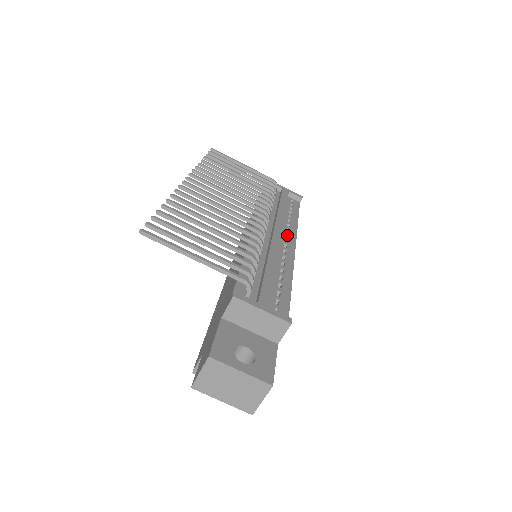
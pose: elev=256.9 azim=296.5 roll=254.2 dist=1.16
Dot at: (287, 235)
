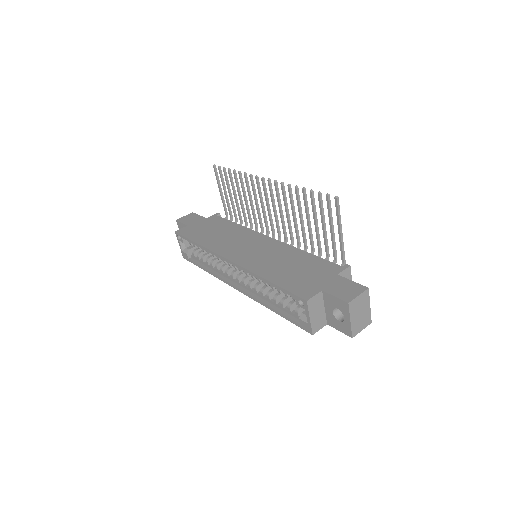
Dot at: occluded
